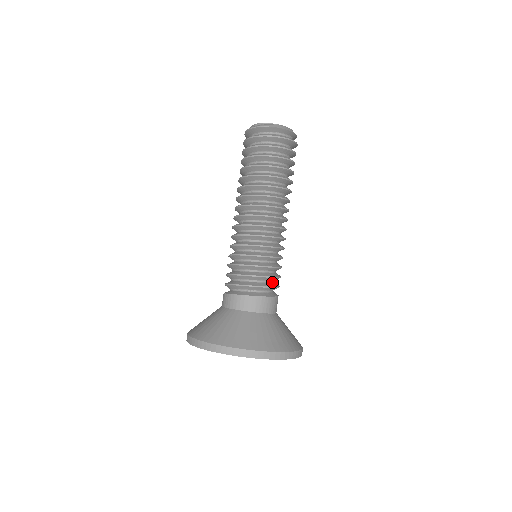
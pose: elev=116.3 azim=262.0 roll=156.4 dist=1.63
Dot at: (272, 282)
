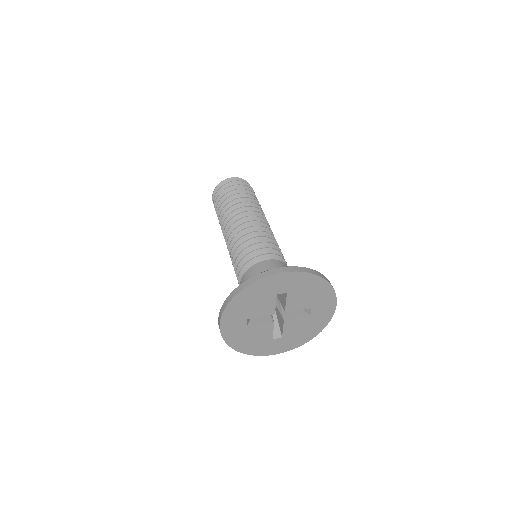
Dot at: occluded
